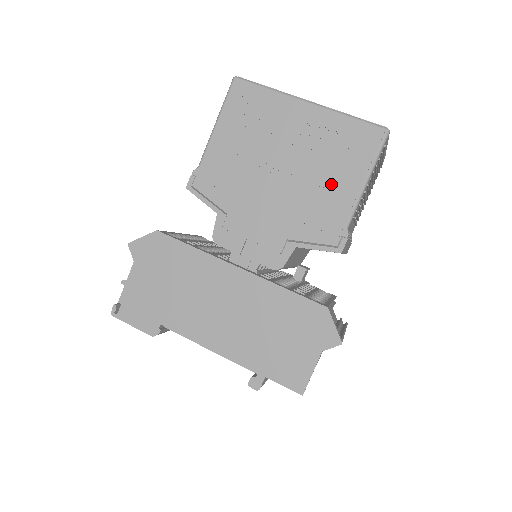
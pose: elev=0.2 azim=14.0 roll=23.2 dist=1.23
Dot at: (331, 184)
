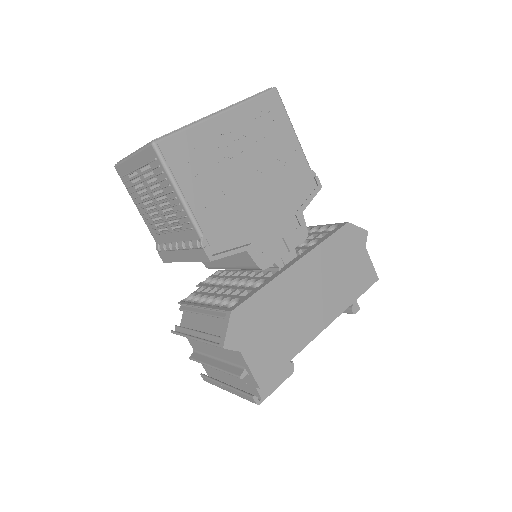
Dot at: (283, 153)
